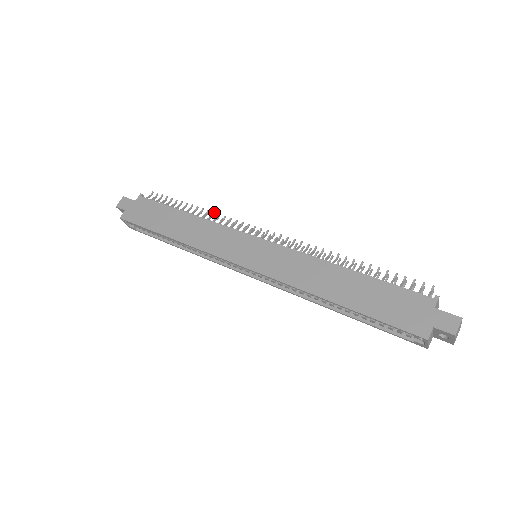
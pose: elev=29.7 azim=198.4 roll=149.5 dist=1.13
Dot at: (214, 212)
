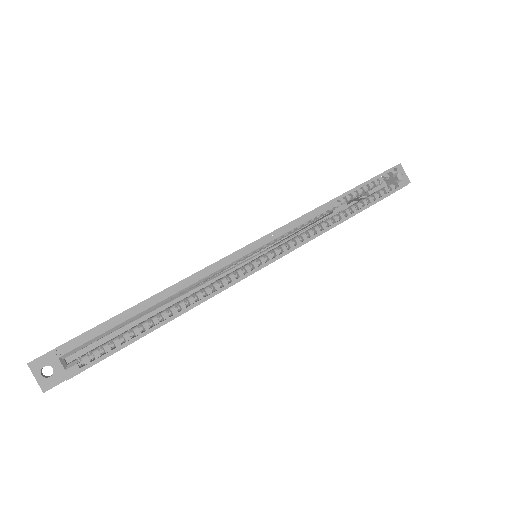
Dot at: occluded
